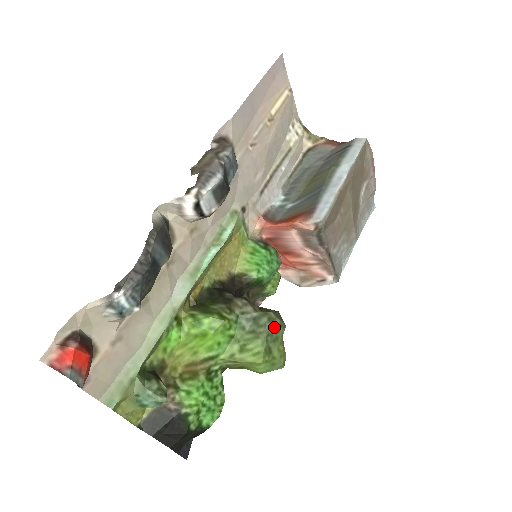
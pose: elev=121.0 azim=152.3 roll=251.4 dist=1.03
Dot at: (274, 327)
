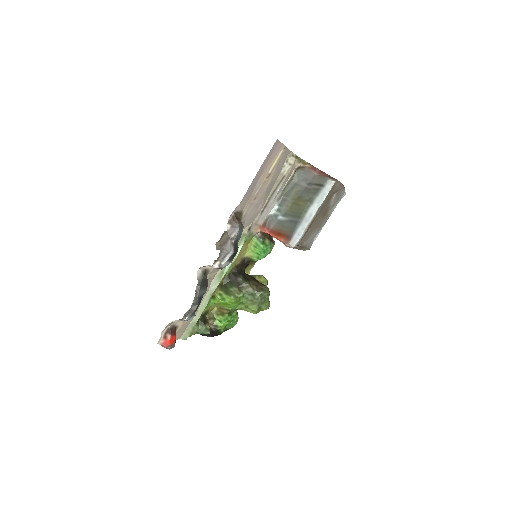
Dot at: (263, 298)
